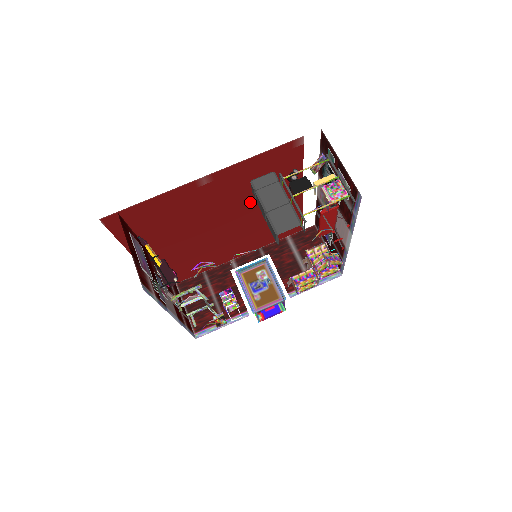
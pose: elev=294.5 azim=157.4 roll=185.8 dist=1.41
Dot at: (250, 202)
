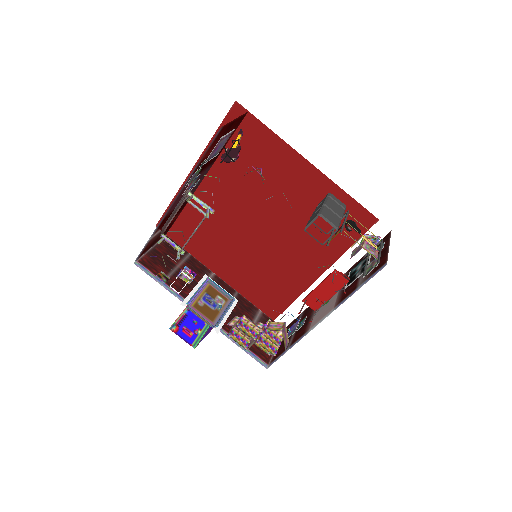
Dot at: (293, 230)
